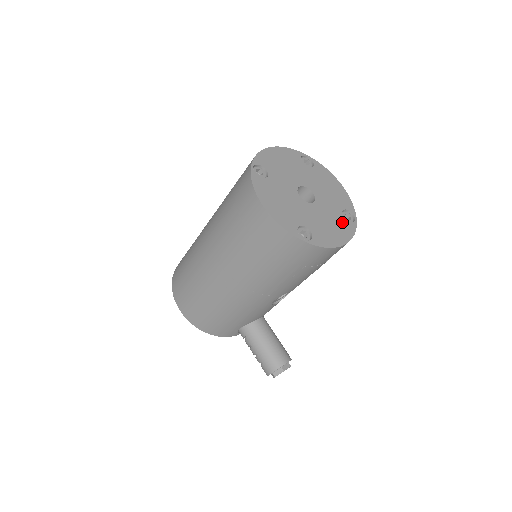
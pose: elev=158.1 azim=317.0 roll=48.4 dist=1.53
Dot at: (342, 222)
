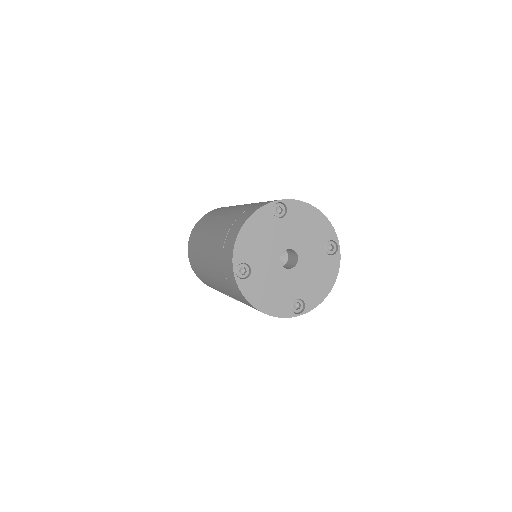
Dot at: (327, 262)
